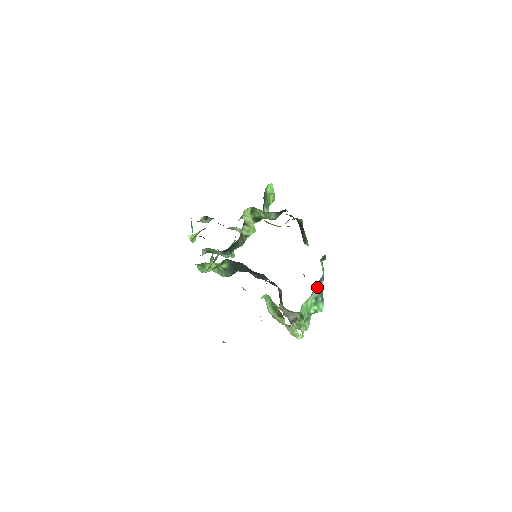
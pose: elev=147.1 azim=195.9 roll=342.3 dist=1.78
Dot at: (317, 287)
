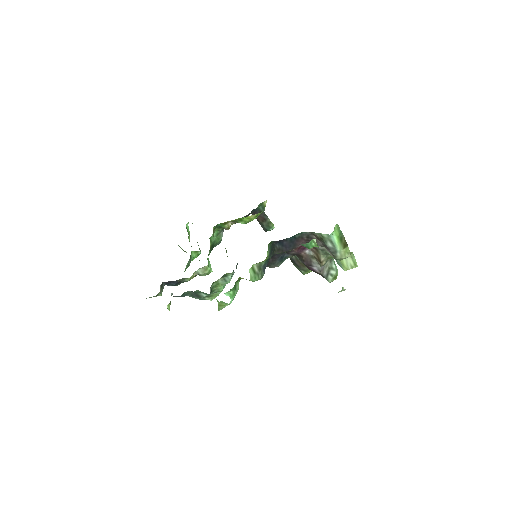
Dot at: occluded
